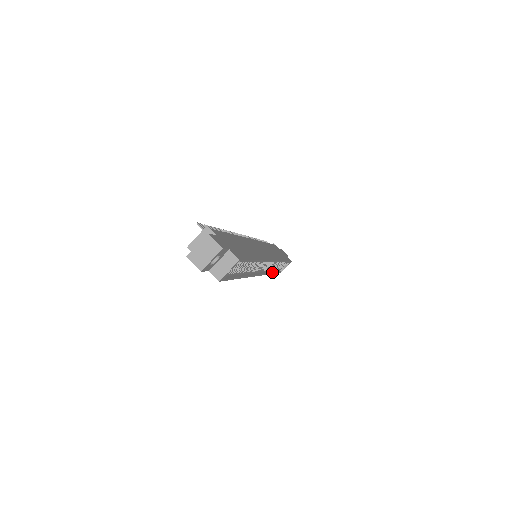
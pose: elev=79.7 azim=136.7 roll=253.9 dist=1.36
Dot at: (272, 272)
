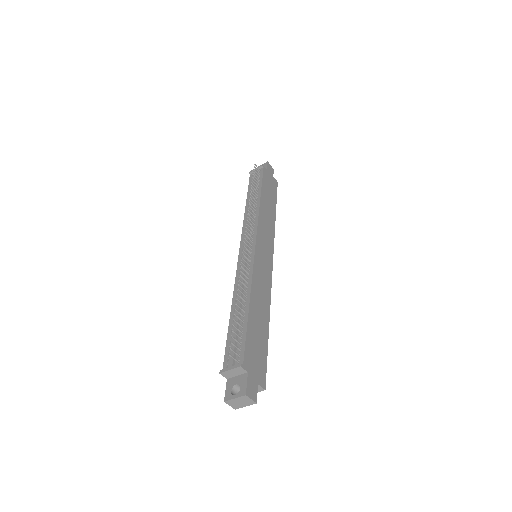
Dot at: occluded
